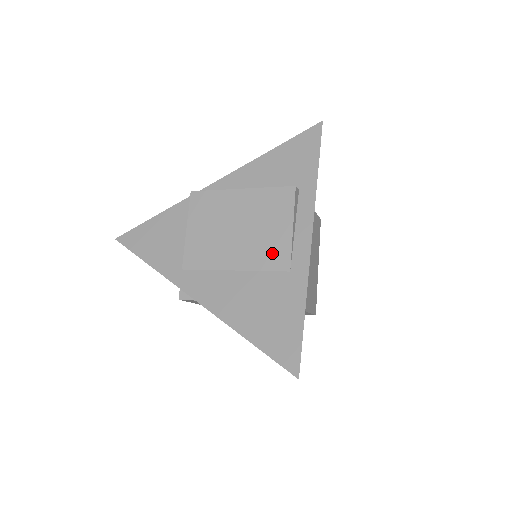
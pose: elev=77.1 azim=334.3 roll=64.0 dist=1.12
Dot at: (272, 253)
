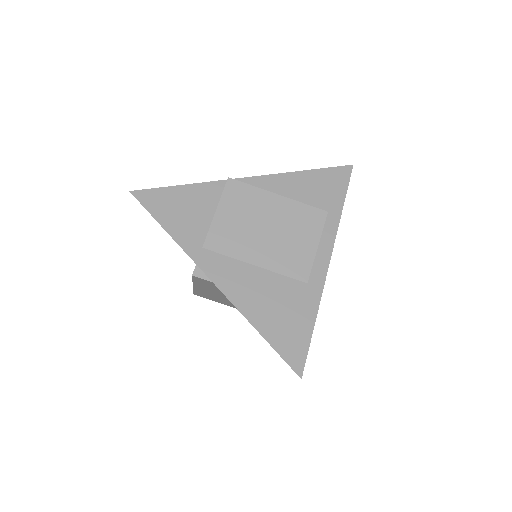
Dot at: (295, 262)
